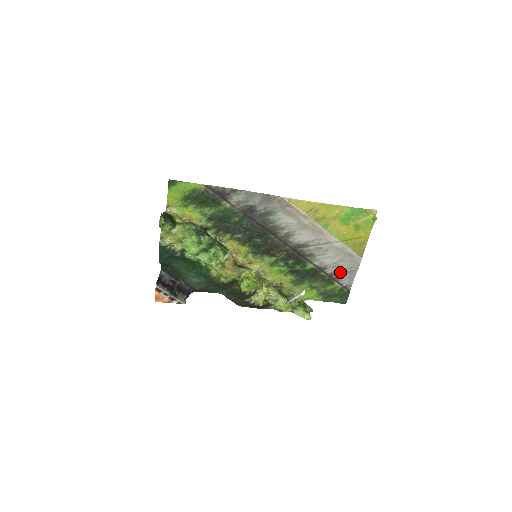
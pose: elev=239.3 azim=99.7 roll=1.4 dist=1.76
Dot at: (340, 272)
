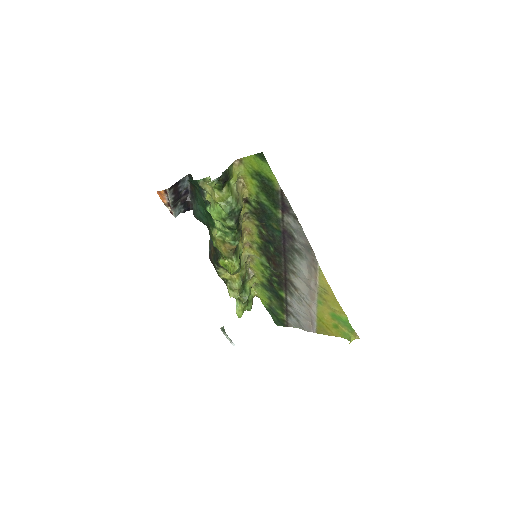
Dot at: (295, 317)
